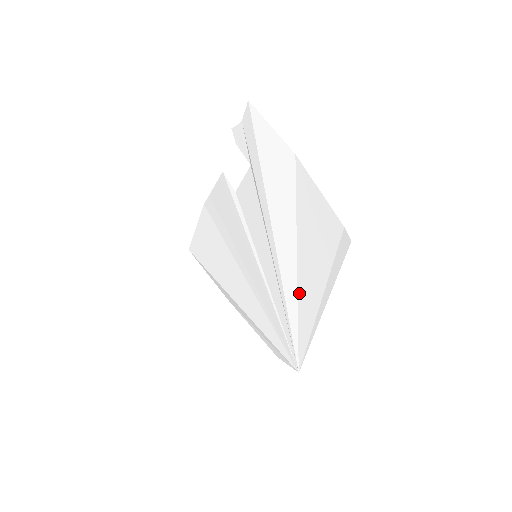
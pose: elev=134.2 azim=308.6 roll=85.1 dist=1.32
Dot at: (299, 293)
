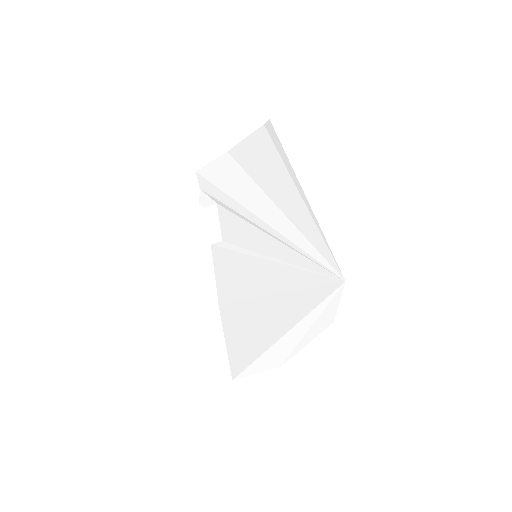
Dot at: (286, 214)
